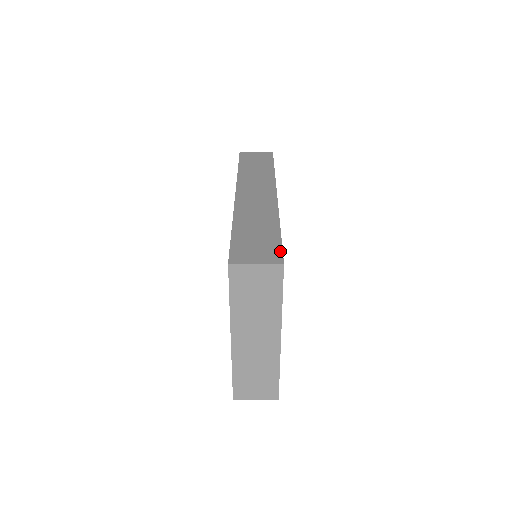
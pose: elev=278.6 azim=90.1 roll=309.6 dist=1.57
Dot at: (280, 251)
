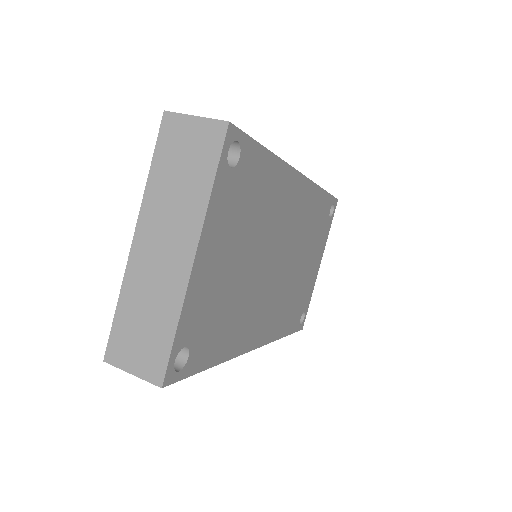
Dot at: (241, 131)
